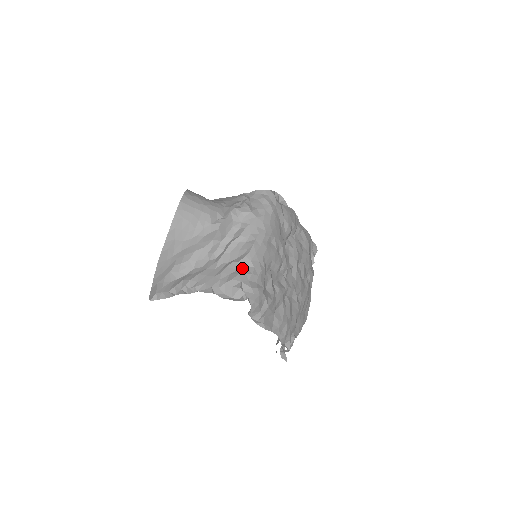
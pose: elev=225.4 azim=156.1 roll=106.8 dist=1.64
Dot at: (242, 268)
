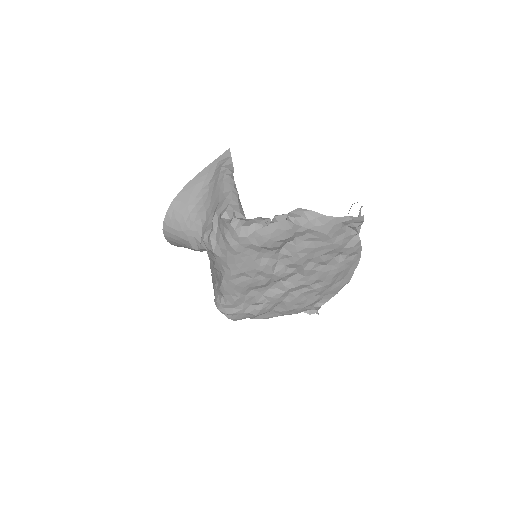
Dot at: (220, 295)
